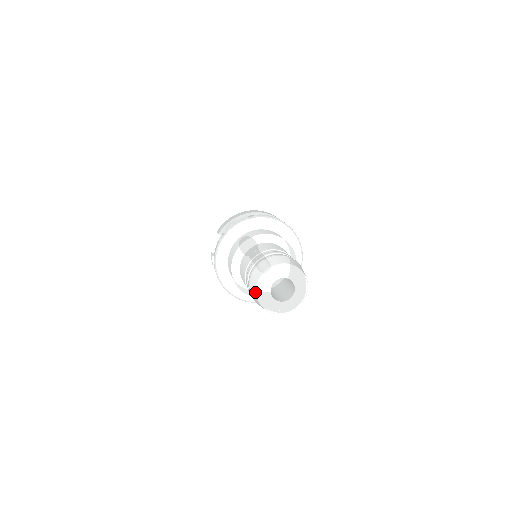
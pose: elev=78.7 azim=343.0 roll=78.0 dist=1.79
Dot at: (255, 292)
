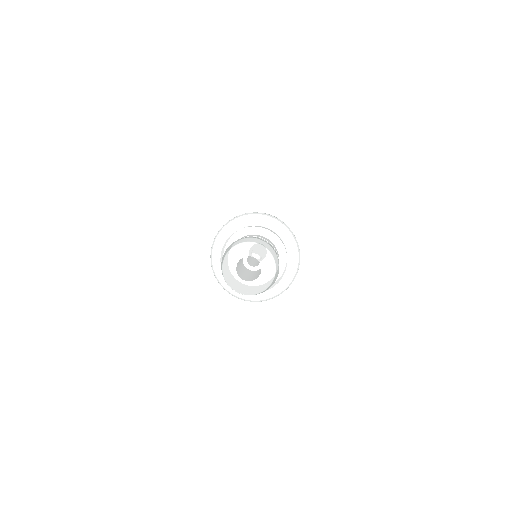
Dot at: occluded
